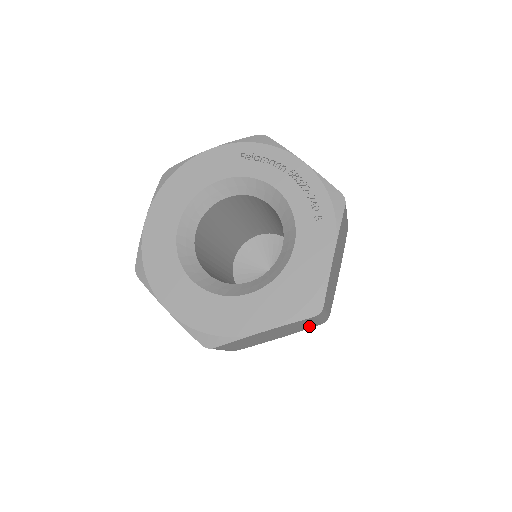
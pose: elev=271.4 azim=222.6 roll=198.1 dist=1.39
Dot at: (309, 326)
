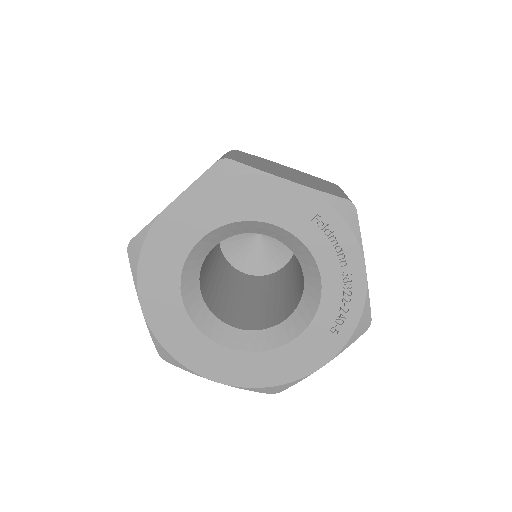
Dot at: occluded
